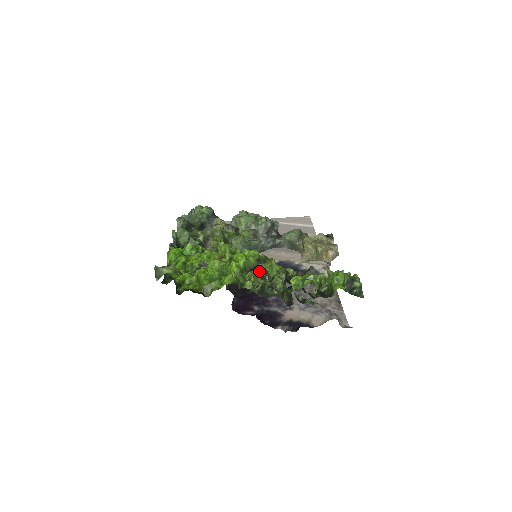
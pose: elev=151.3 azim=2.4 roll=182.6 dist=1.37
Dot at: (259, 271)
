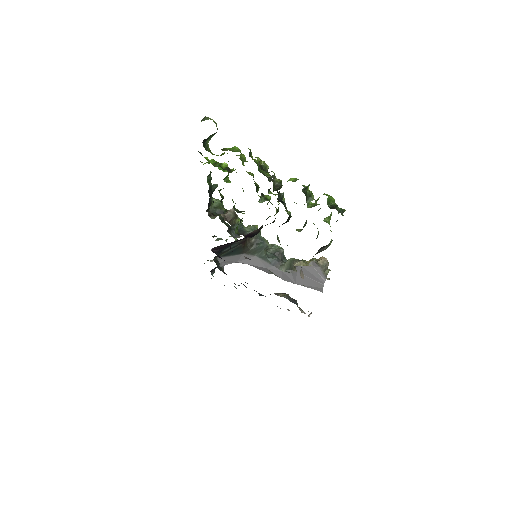
Dot at: (268, 176)
